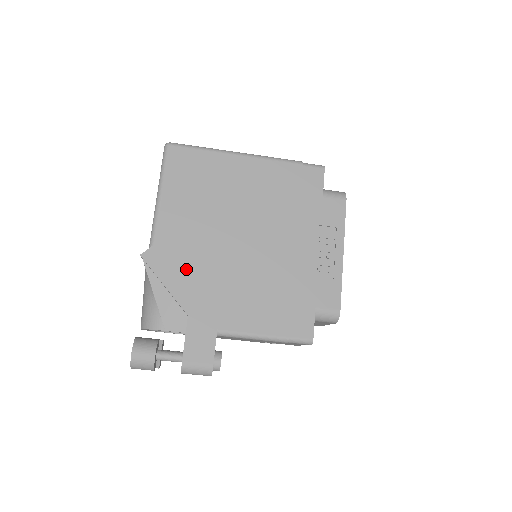
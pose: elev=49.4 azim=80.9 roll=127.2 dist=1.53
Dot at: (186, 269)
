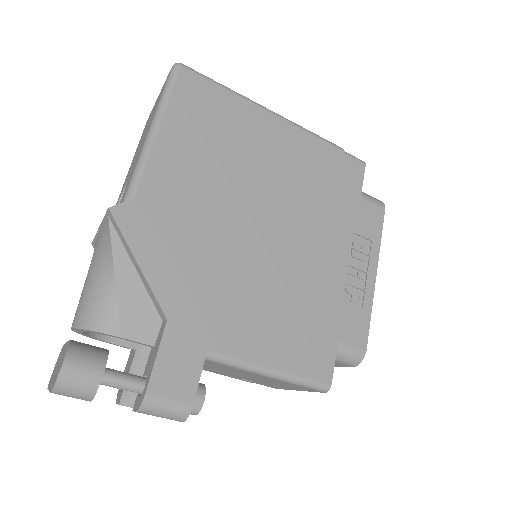
Dot at: (176, 247)
